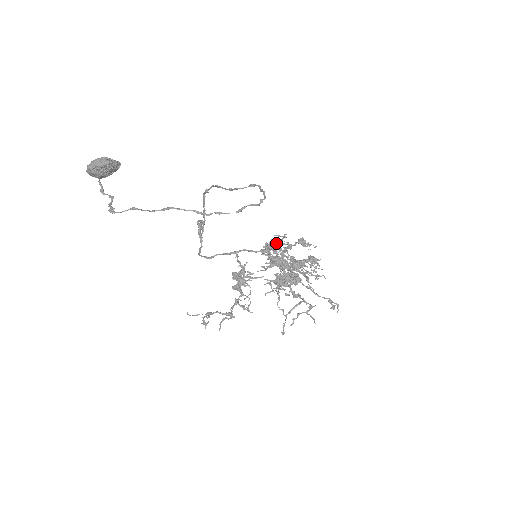
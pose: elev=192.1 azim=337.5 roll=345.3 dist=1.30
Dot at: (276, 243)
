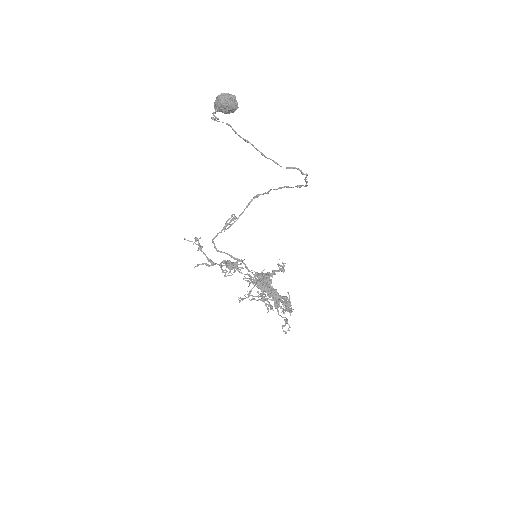
Dot at: occluded
